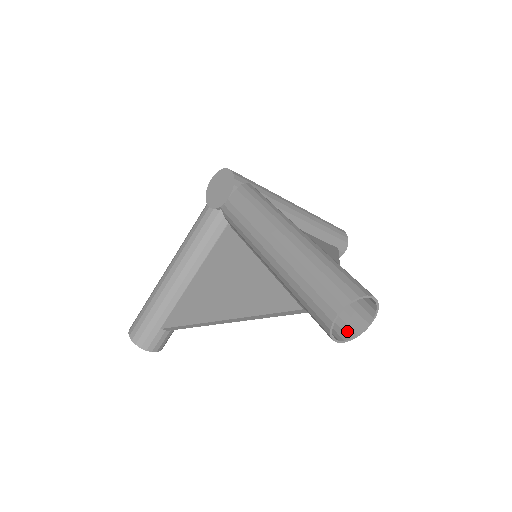
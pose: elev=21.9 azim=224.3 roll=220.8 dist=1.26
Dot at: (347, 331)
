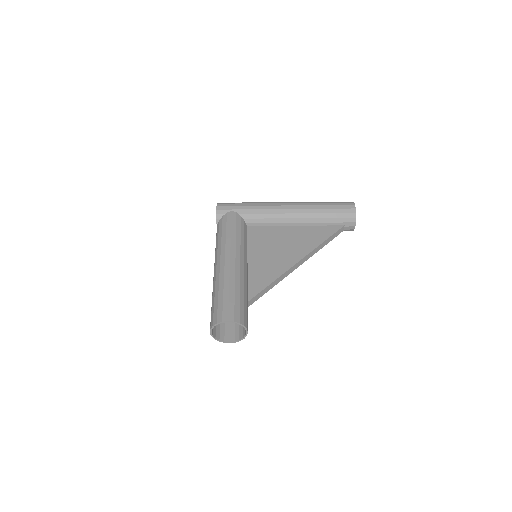
Dot at: (240, 334)
